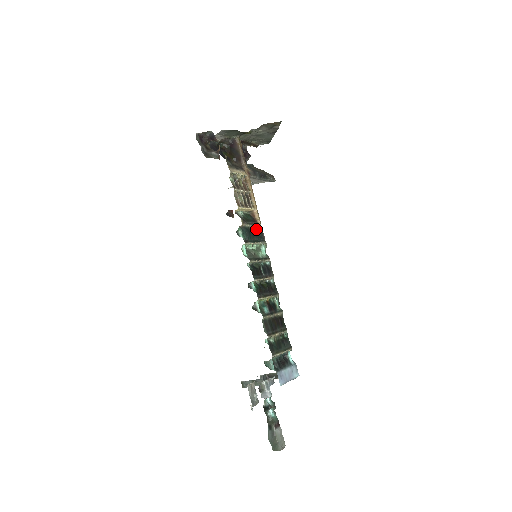
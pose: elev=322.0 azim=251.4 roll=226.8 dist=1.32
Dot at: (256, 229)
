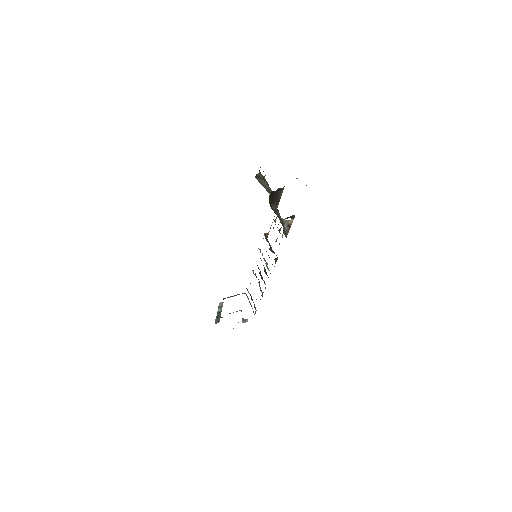
Dot at: occluded
